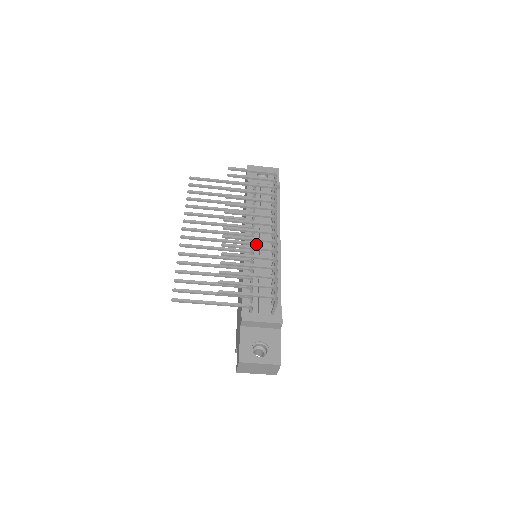
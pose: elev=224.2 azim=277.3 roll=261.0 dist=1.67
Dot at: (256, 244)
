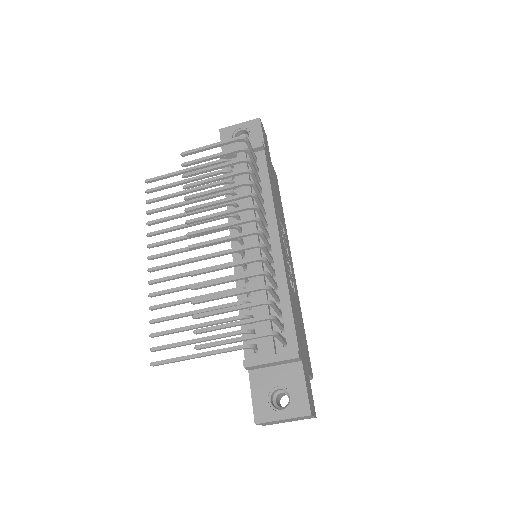
Dot at: occluded
